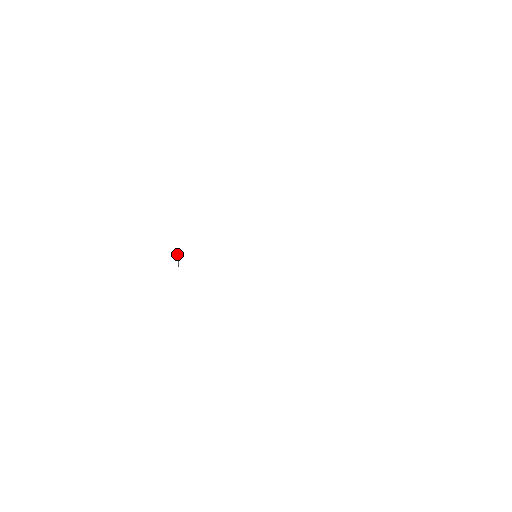
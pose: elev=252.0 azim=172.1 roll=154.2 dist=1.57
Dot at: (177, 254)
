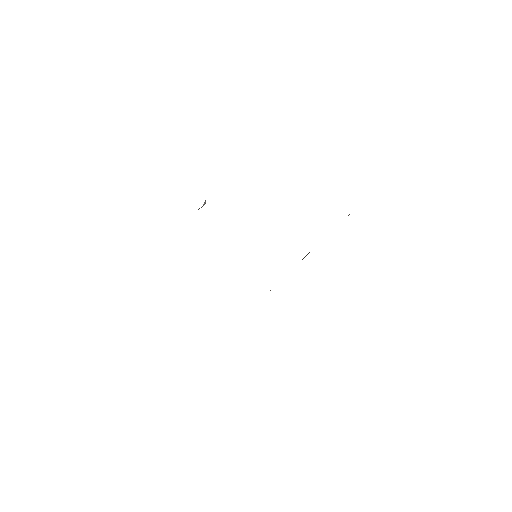
Dot at: (205, 202)
